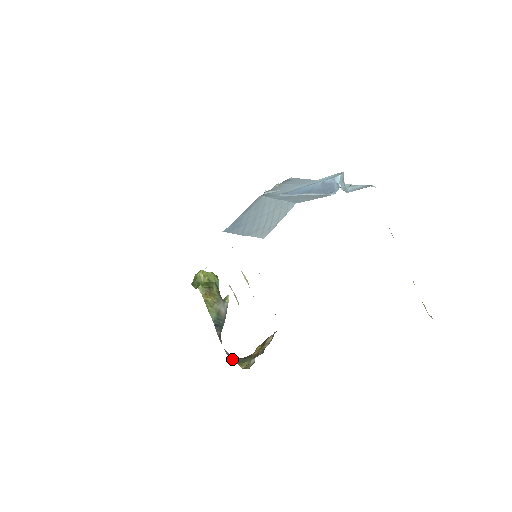
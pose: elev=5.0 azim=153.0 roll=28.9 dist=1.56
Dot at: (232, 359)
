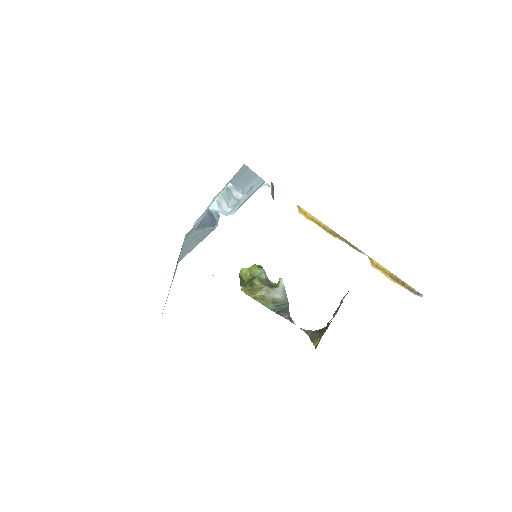
Dot at: (309, 336)
